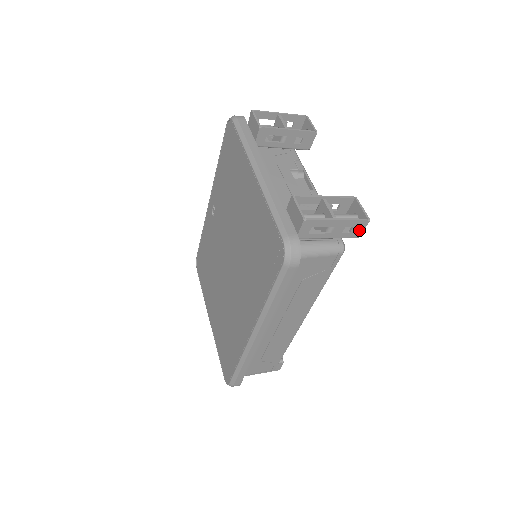
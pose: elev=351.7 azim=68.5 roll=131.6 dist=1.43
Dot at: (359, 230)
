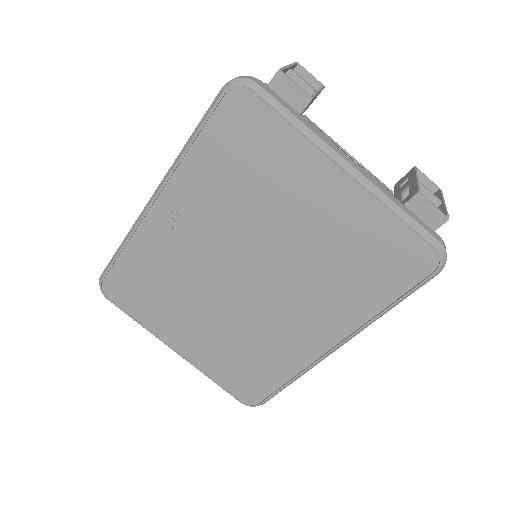
Dot at: occluded
